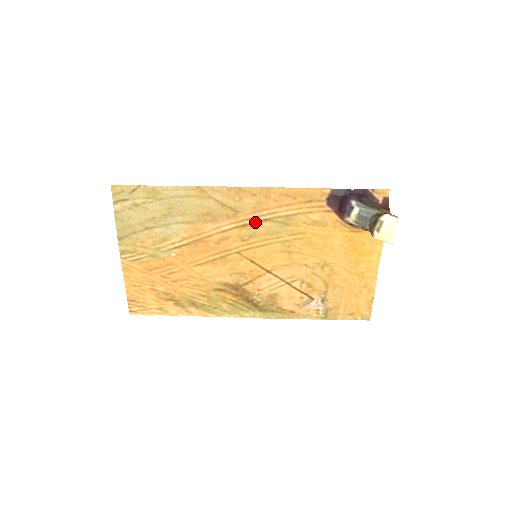
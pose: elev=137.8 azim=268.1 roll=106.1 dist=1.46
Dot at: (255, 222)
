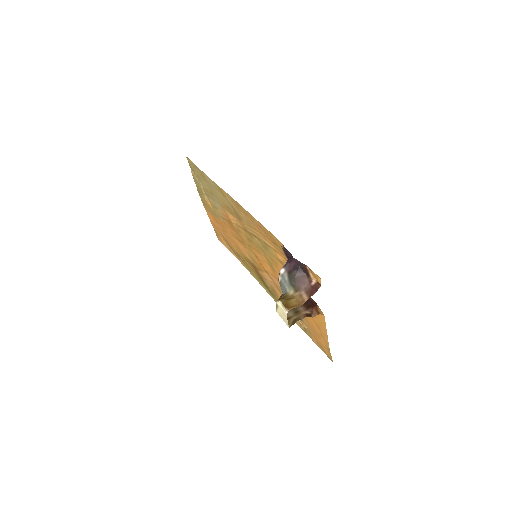
Dot at: (250, 233)
